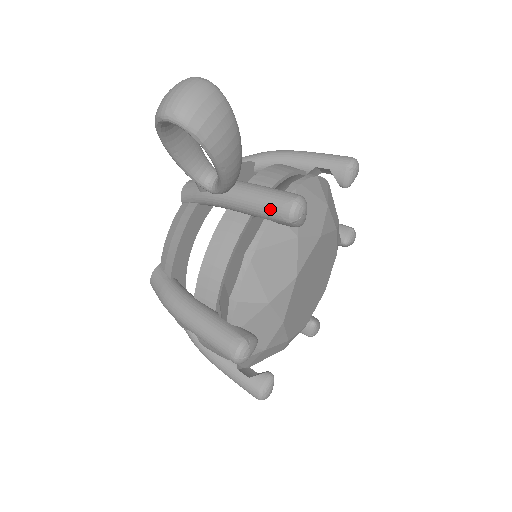
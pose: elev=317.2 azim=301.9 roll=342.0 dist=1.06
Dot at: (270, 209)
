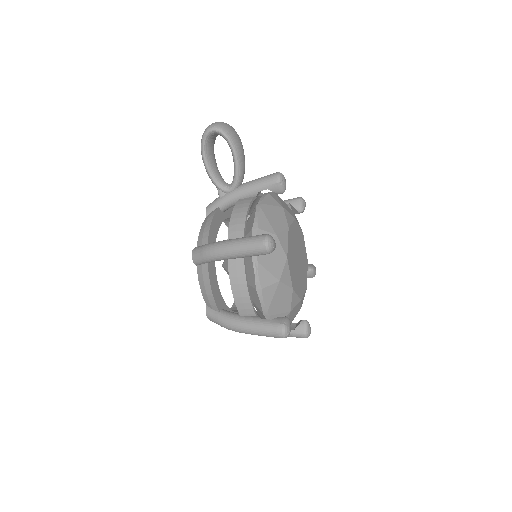
Dot at: (266, 180)
